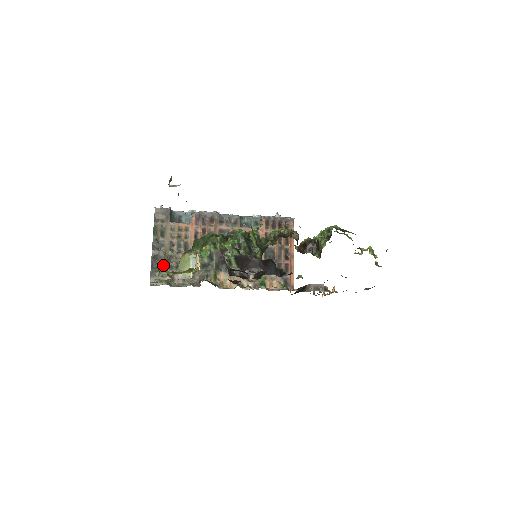
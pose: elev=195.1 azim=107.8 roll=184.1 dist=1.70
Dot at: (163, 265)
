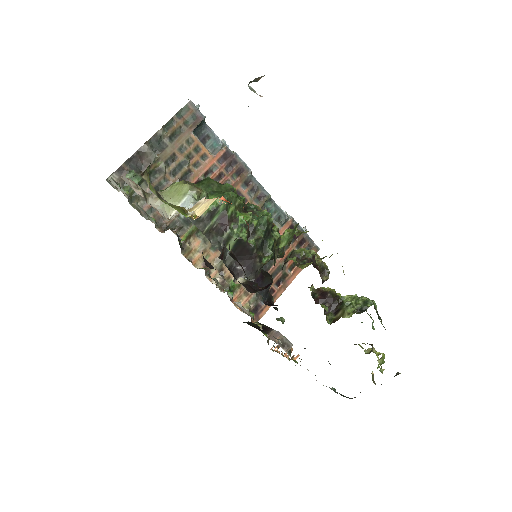
Dot at: (142, 171)
